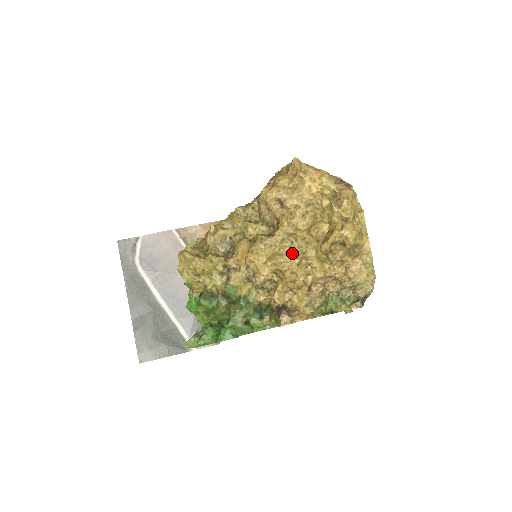
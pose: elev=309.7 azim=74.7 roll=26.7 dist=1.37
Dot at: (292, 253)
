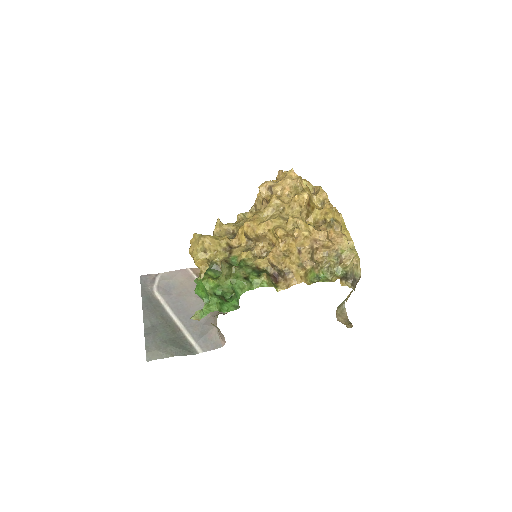
Dot at: (281, 218)
